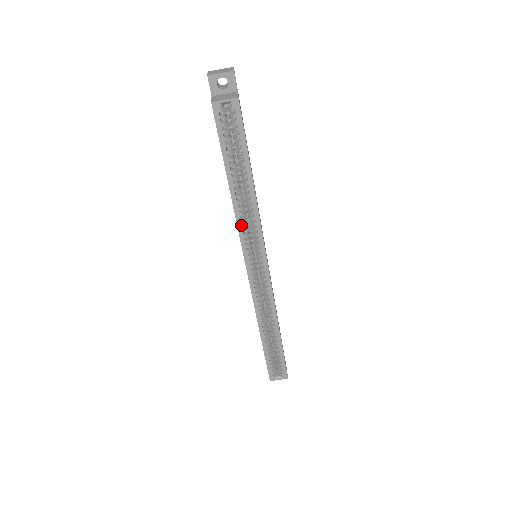
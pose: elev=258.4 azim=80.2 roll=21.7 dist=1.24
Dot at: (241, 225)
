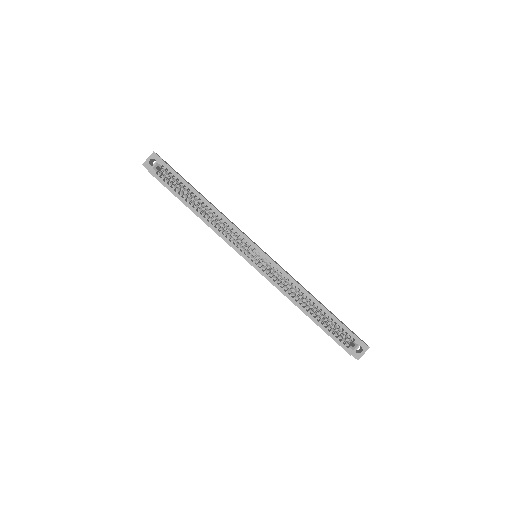
Dot at: (220, 232)
